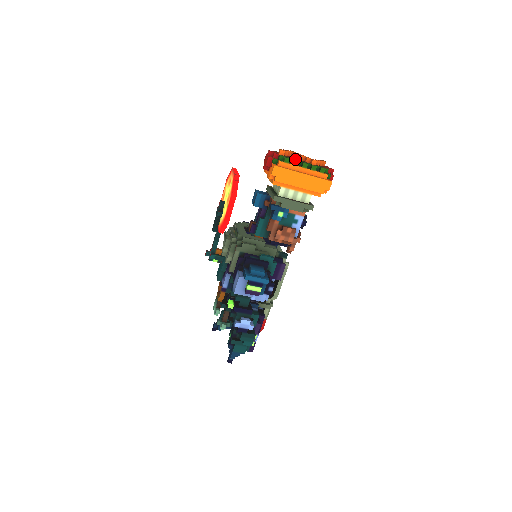
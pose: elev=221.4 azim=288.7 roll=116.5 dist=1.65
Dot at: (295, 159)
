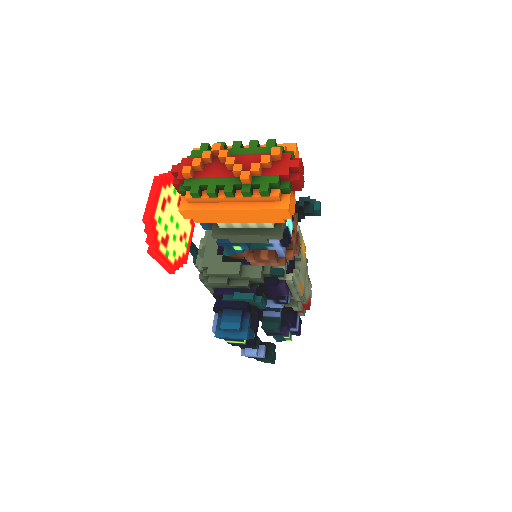
Dot at: (212, 182)
